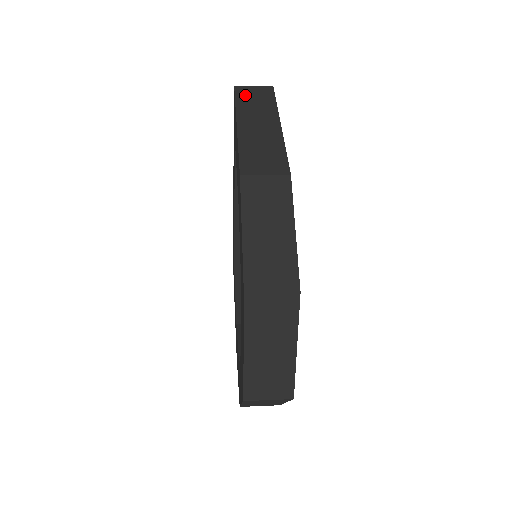
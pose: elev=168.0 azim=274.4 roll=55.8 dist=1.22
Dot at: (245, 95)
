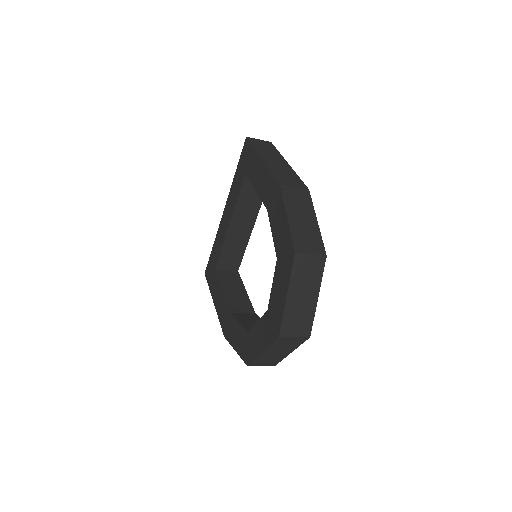
Dot at: (257, 143)
